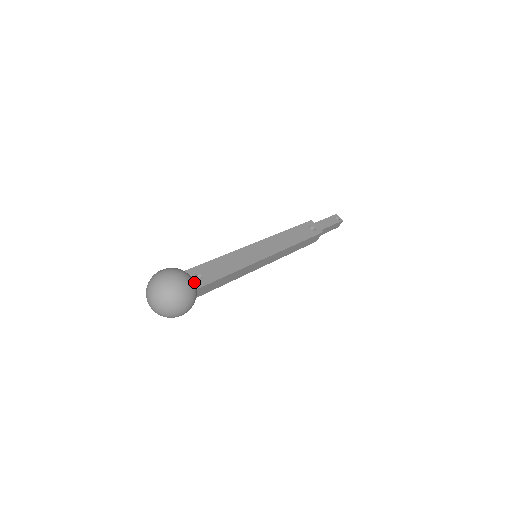
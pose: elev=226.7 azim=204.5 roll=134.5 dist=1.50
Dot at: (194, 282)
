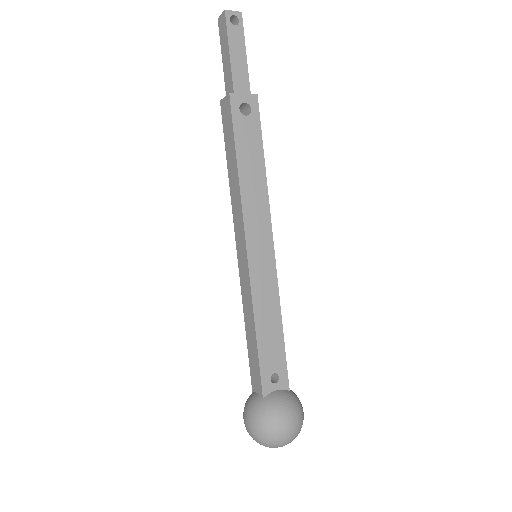
Dot at: (287, 396)
